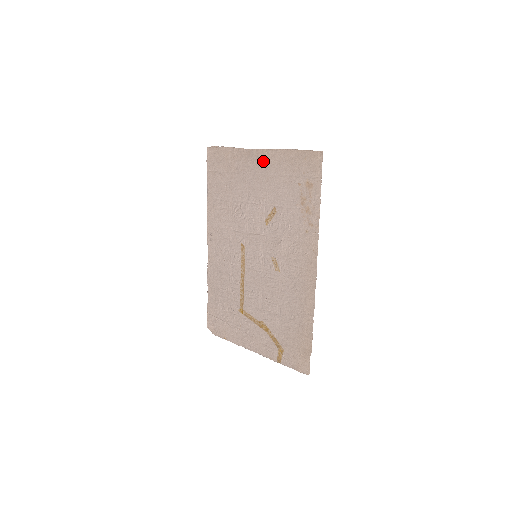
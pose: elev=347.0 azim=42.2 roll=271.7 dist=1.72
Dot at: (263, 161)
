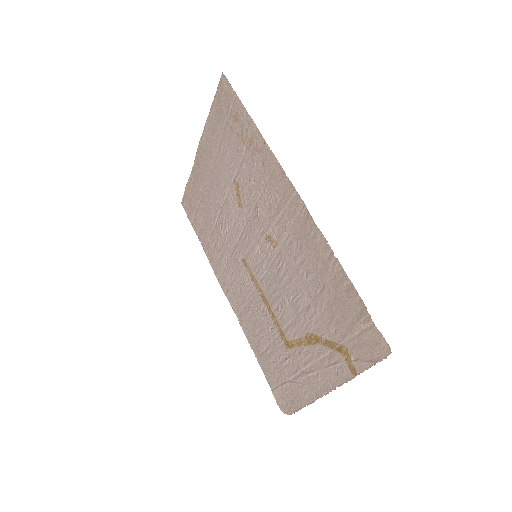
Dot at: (205, 153)
